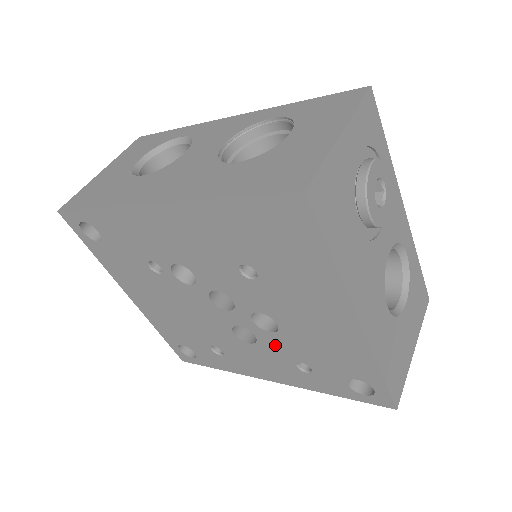
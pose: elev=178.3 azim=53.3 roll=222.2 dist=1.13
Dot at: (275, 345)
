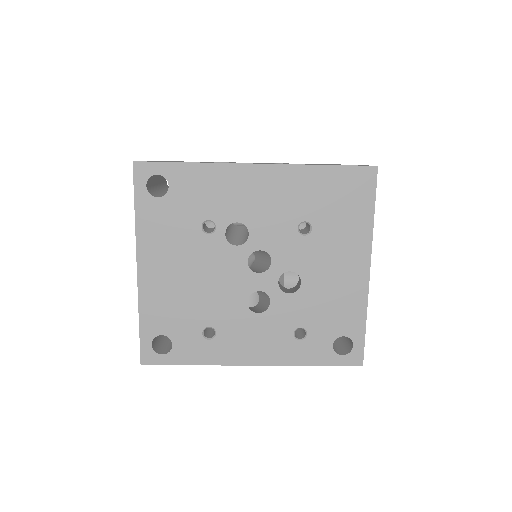
Dot at: (285, 310)
